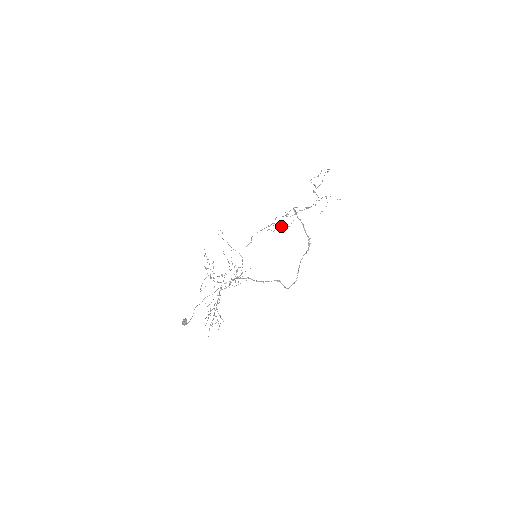
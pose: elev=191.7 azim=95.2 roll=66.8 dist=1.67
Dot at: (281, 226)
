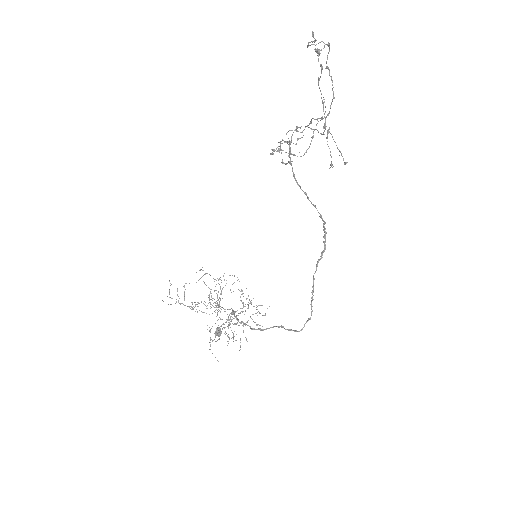
Dot at: (293, 154)
